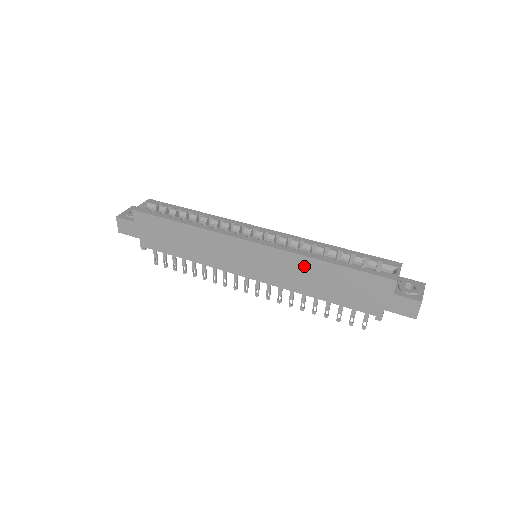
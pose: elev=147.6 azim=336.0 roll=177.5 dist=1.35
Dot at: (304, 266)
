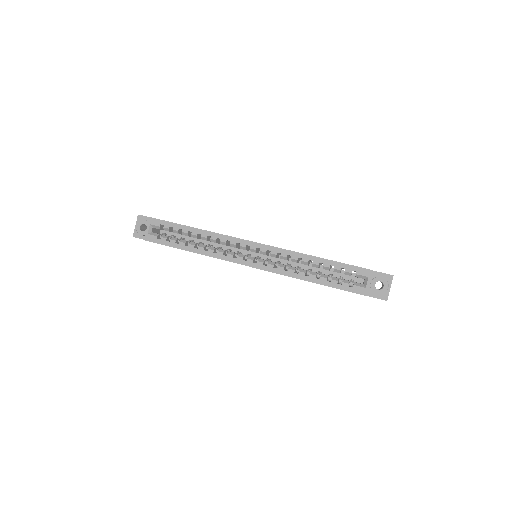
Dot at: occluded
